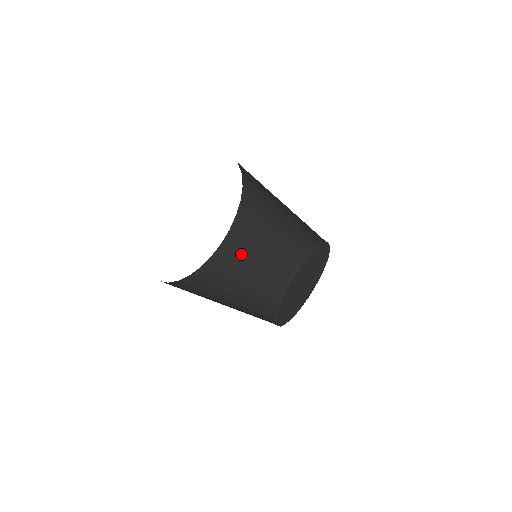
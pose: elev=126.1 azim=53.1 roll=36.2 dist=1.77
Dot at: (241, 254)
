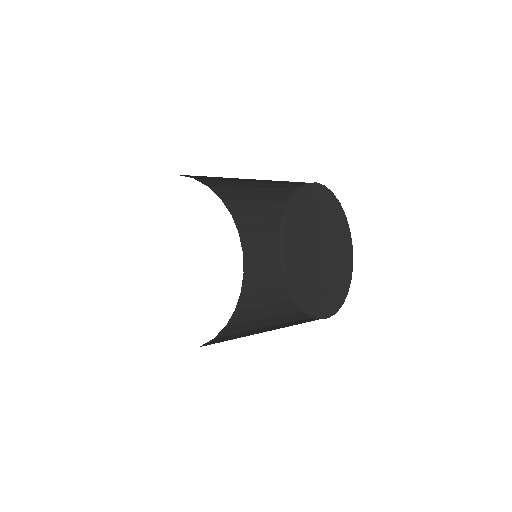
Dot at: (226, 340)
